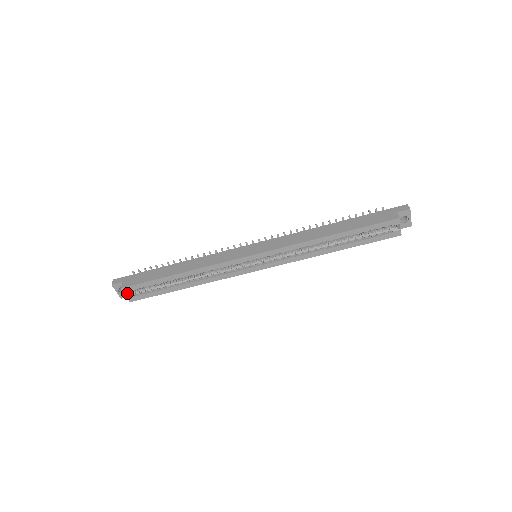
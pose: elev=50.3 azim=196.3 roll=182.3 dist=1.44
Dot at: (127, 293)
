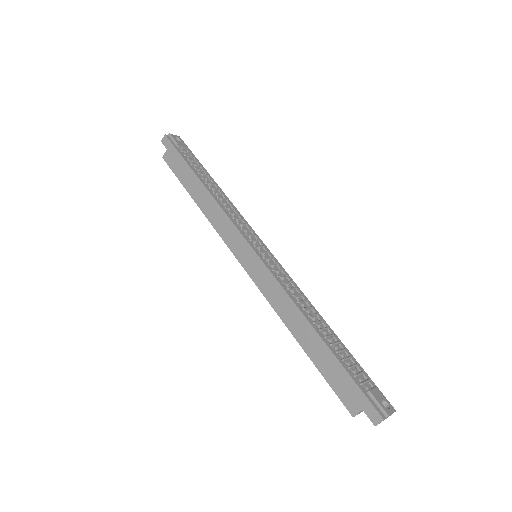
Dot at: occluded
